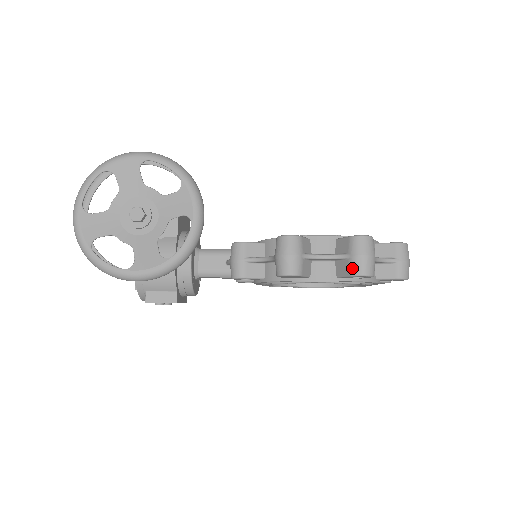
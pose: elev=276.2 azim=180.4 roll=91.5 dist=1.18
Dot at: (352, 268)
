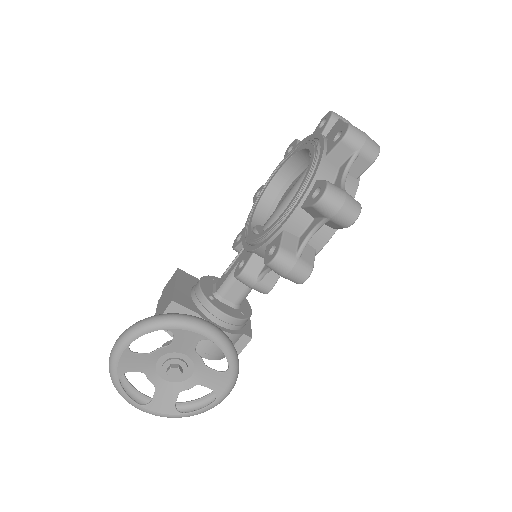
Dot at: (341, 225)
